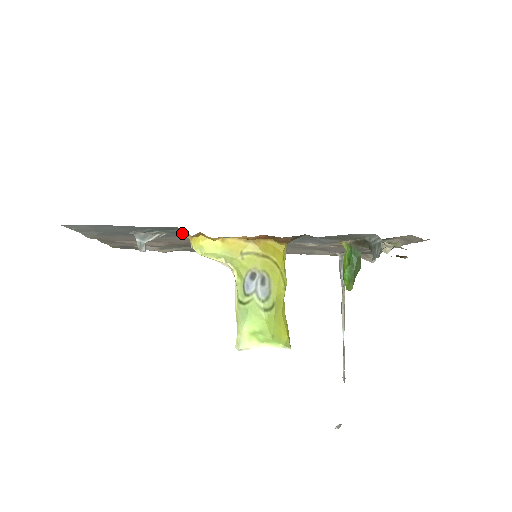
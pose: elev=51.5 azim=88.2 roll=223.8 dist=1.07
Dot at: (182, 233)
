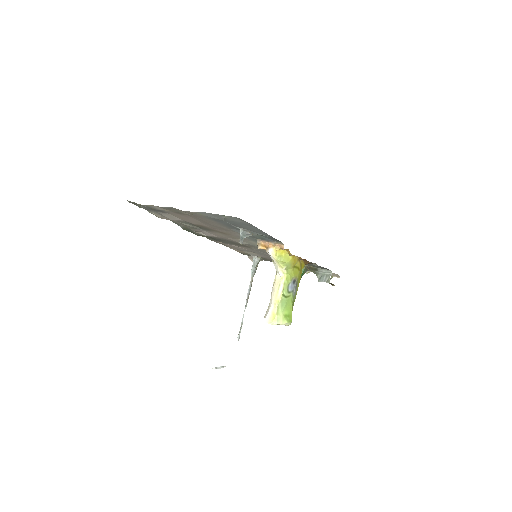
Dot at: (265, 240)
